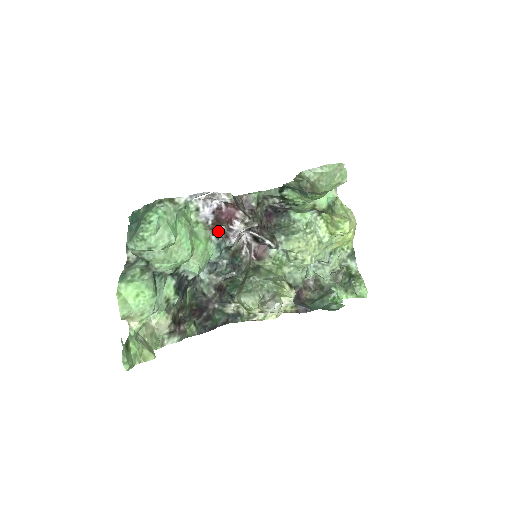
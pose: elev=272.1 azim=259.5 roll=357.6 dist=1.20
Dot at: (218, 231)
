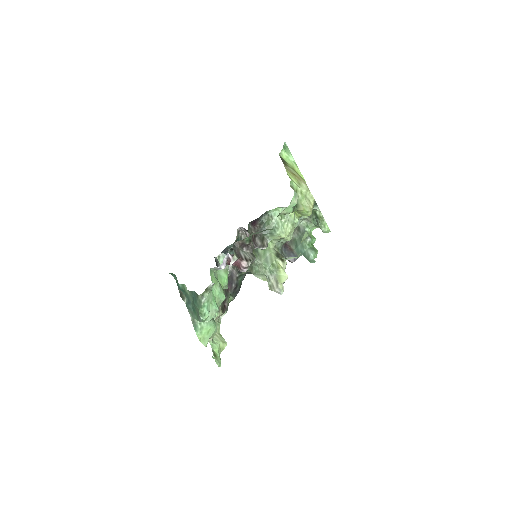
Dot at: occluded
